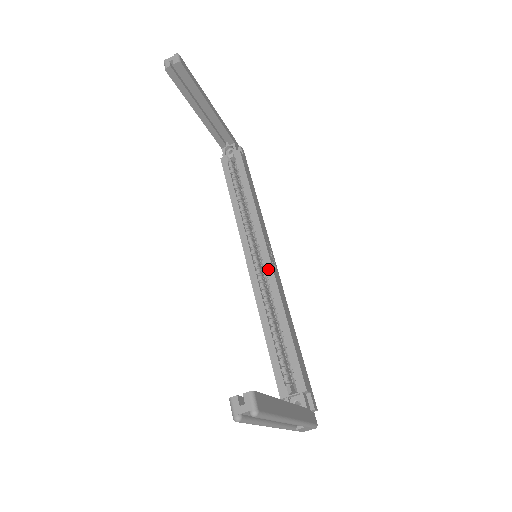
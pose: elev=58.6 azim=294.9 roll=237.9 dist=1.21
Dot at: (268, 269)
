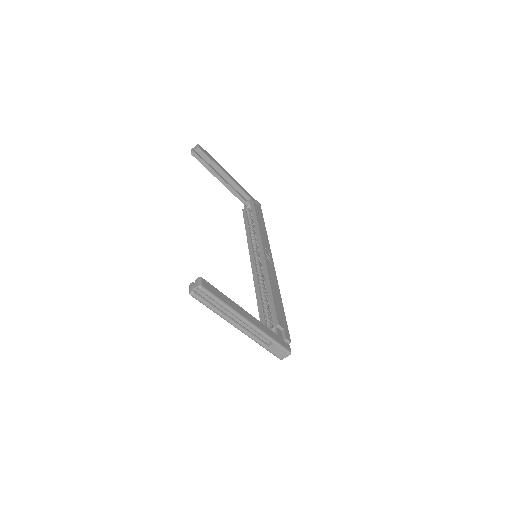
Dot at: (263, 261)
